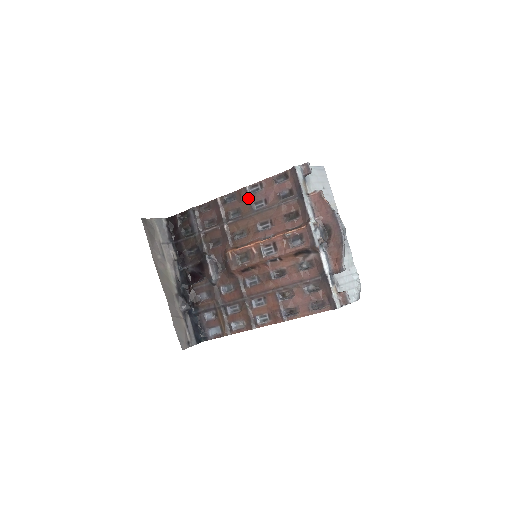
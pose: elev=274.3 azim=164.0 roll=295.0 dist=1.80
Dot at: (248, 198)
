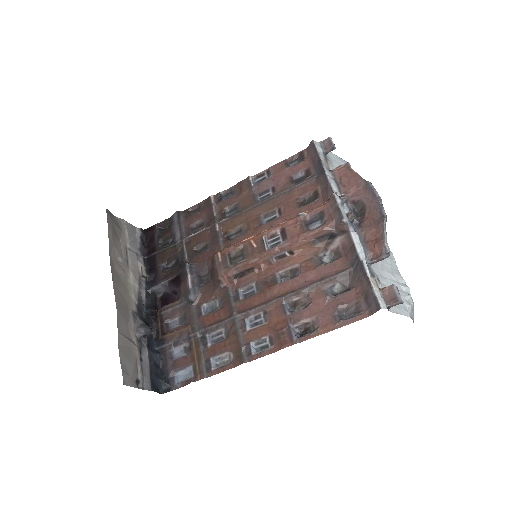
Dot at: (250, 188)
